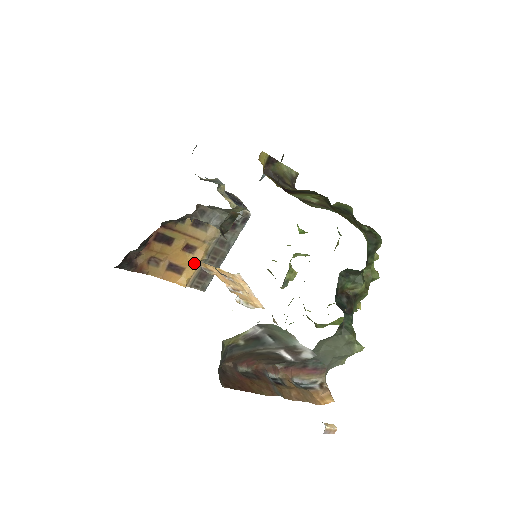
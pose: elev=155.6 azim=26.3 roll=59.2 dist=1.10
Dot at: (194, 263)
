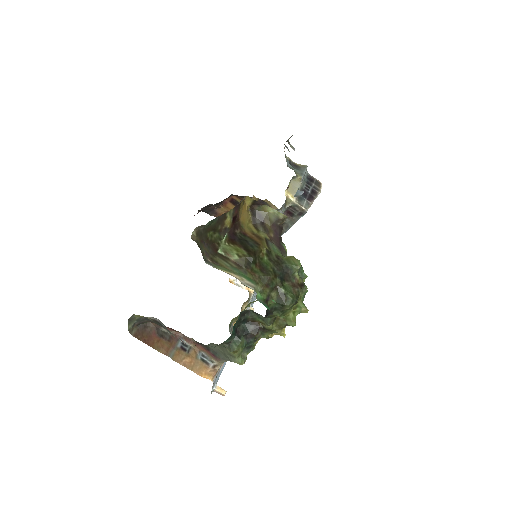
Dot at: occluded
